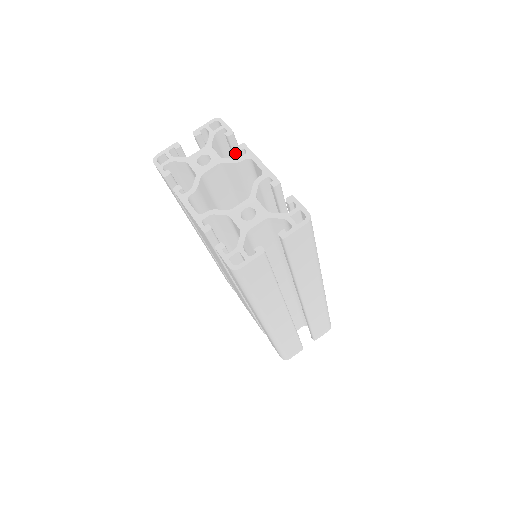
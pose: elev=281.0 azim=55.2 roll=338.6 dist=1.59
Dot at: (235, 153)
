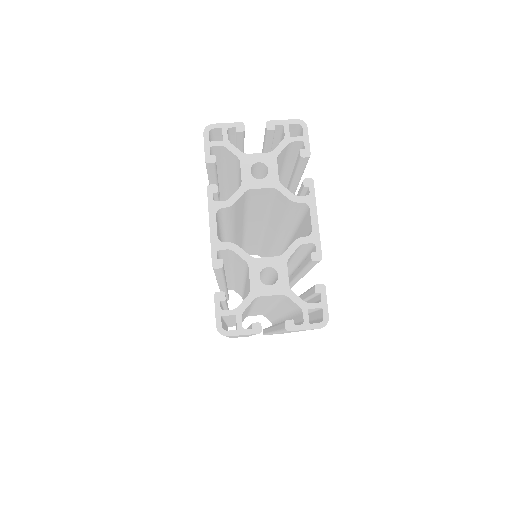
Dot at: (298, 169)
